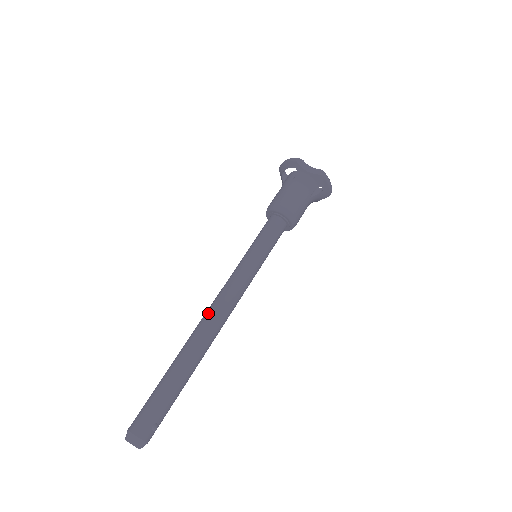
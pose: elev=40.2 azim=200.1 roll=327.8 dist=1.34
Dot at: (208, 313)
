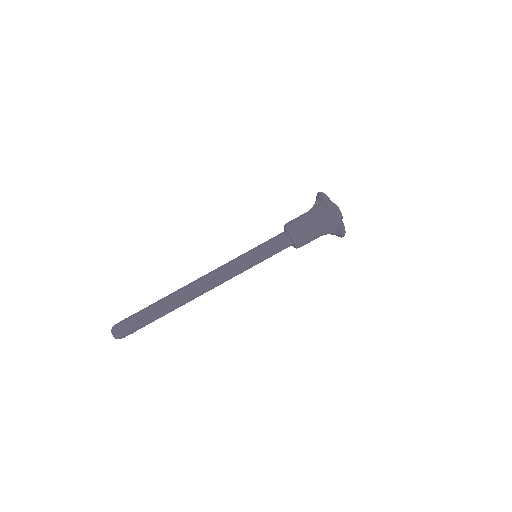
Dot at: (199, 281)
